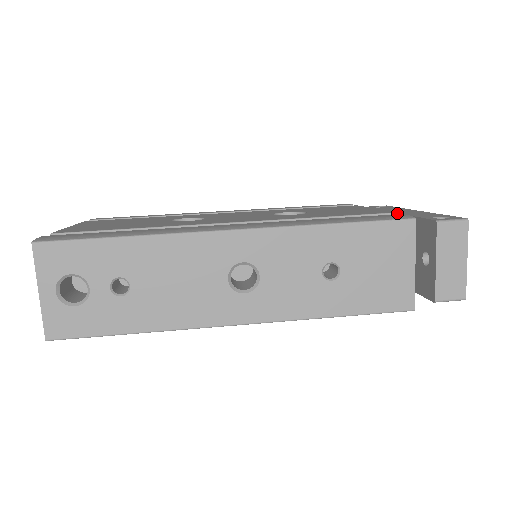
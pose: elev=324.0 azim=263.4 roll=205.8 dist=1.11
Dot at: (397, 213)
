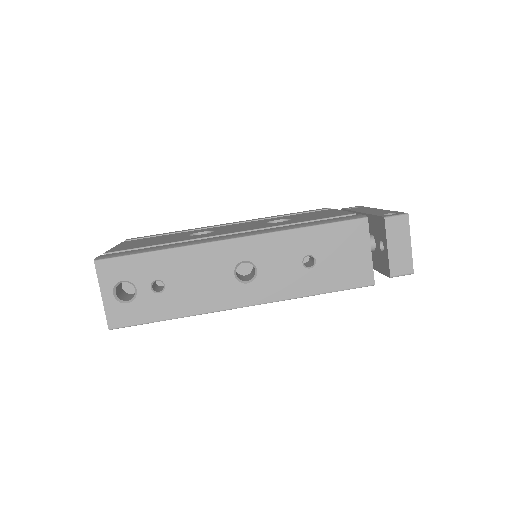
Dot at: (361, 213)
